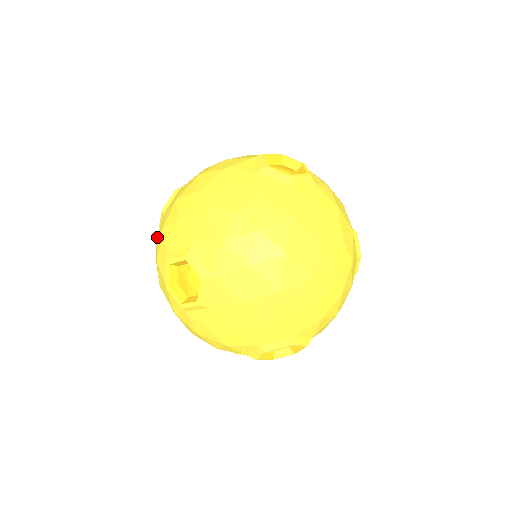
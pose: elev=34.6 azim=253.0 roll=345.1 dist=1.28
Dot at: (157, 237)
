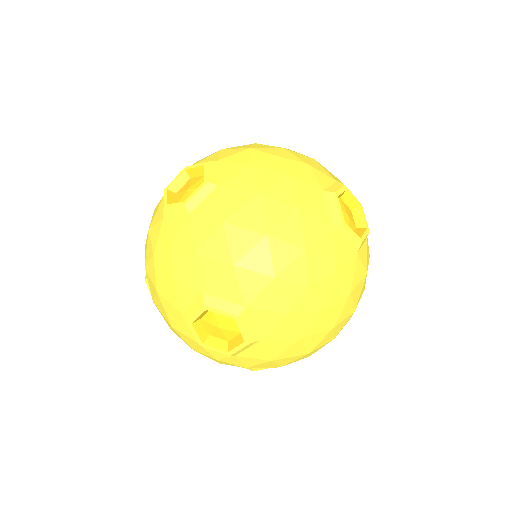
Dot at: (175, 245)
